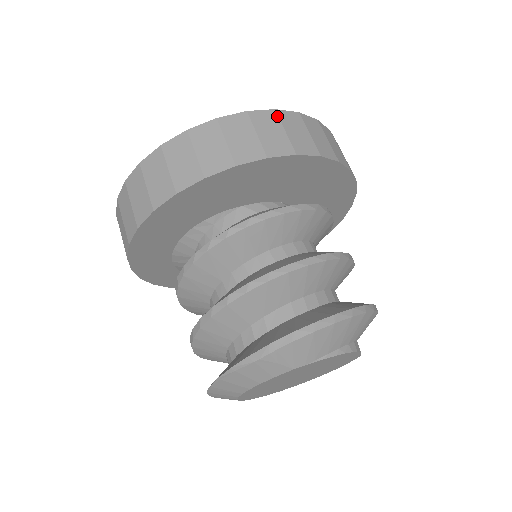
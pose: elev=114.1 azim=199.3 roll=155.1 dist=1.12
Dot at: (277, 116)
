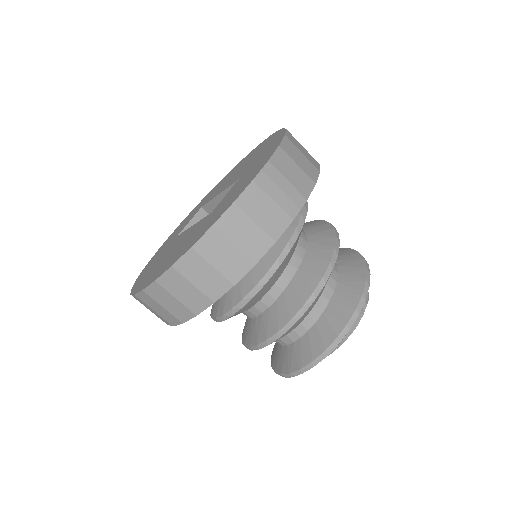
Dot at: (197, 254)
